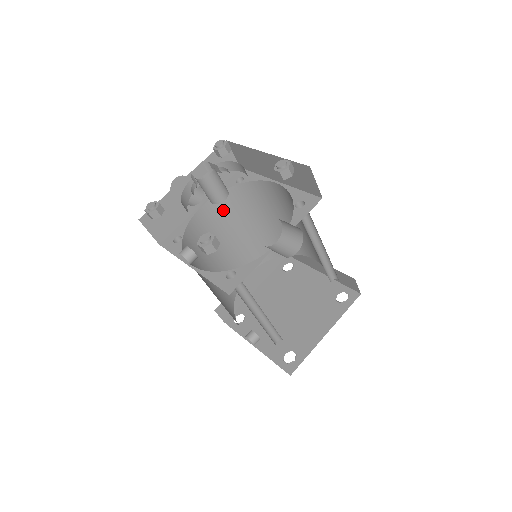
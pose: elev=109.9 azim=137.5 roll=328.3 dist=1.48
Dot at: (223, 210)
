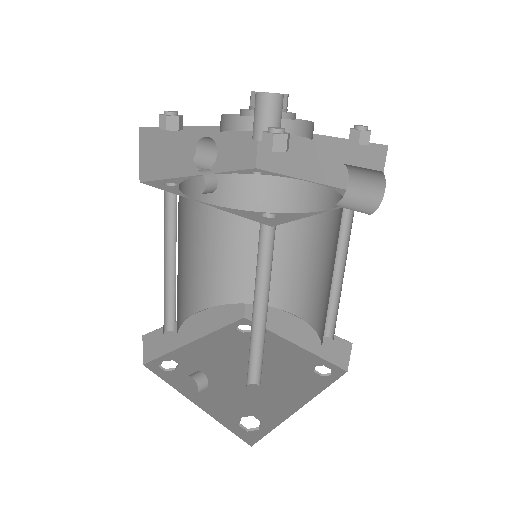
Dot at: (221, 199)
